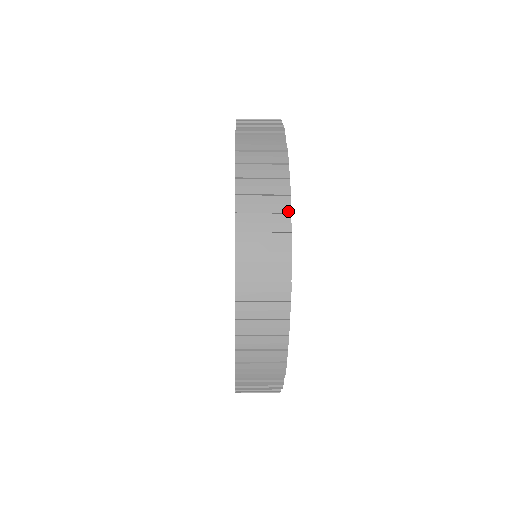
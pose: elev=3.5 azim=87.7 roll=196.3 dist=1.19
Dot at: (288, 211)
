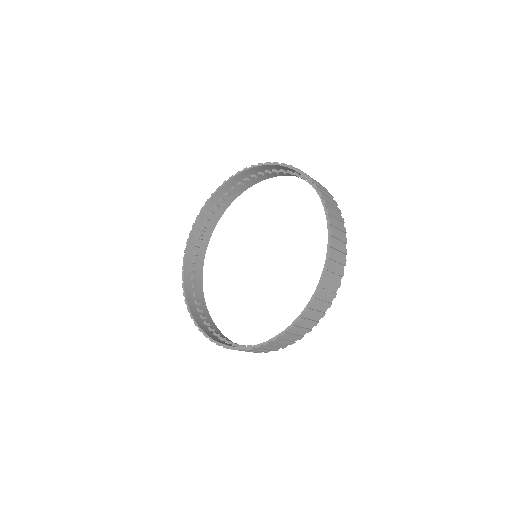
Dot at: occluded
